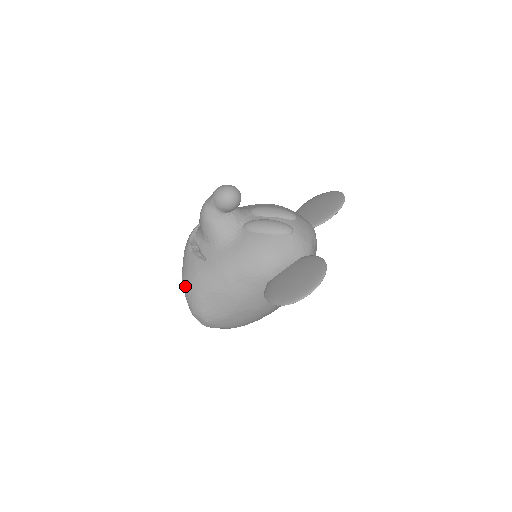
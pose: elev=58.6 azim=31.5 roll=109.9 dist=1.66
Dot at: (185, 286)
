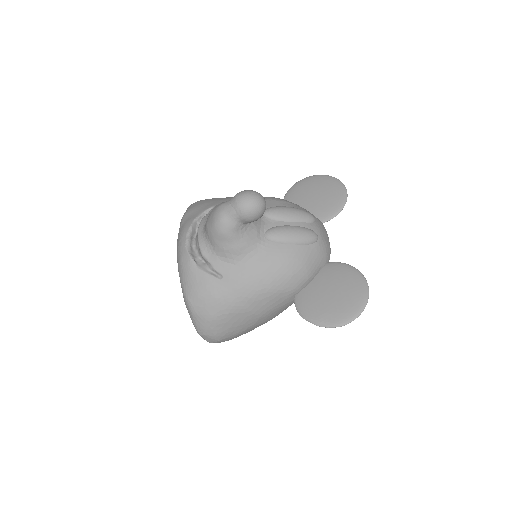
Dot at: (194, 308)
